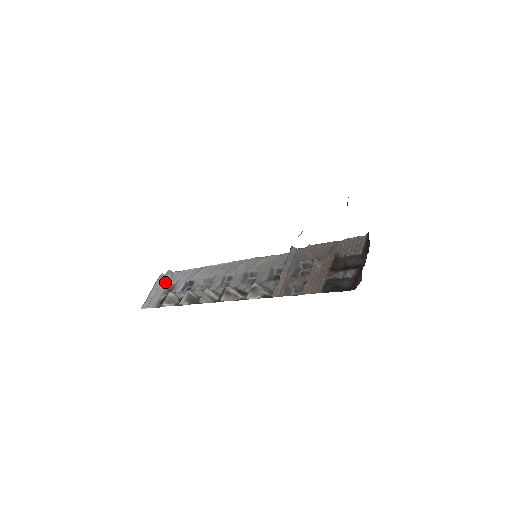
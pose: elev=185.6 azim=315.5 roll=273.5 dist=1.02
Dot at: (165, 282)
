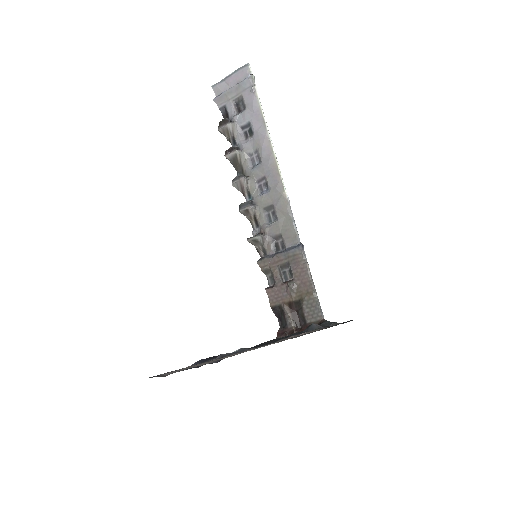
Dot at: (241, 88)
